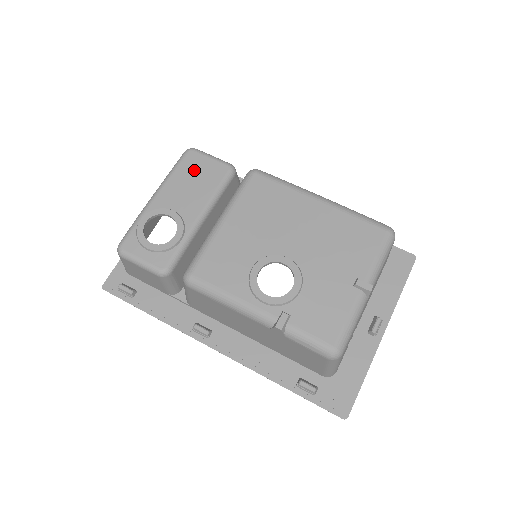
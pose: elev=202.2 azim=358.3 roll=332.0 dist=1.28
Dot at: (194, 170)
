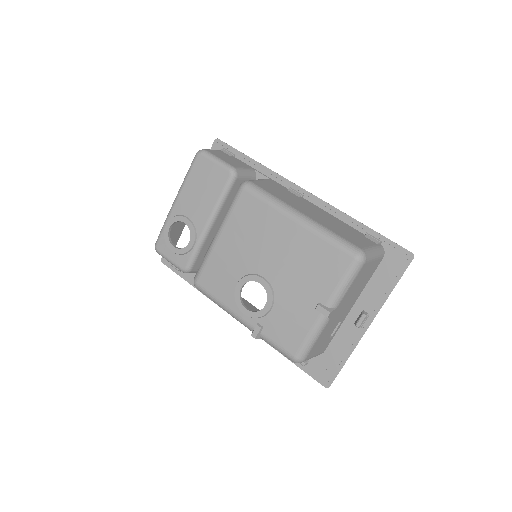
Dot at: (202, 176)
